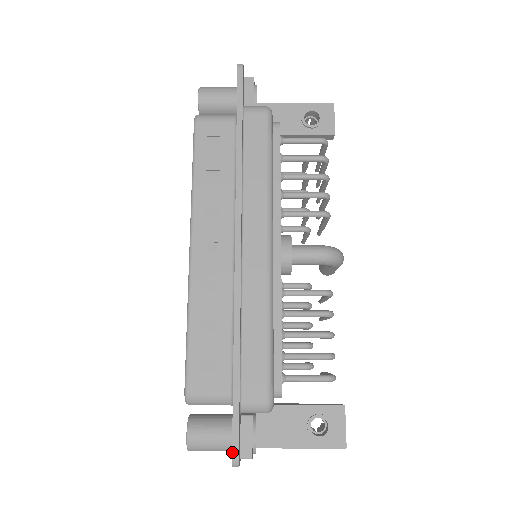
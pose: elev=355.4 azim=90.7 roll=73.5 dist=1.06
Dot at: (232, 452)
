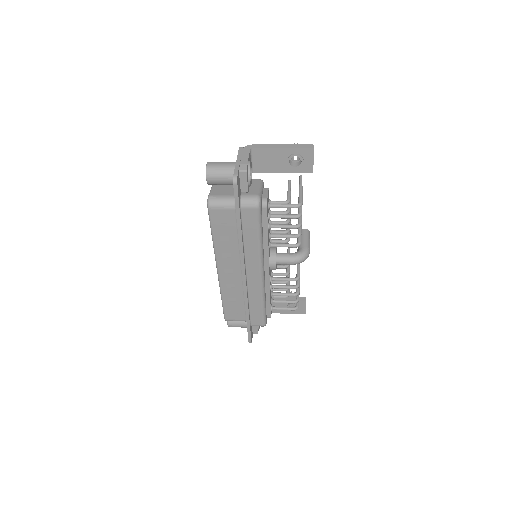
Dot at: (248, 341)
